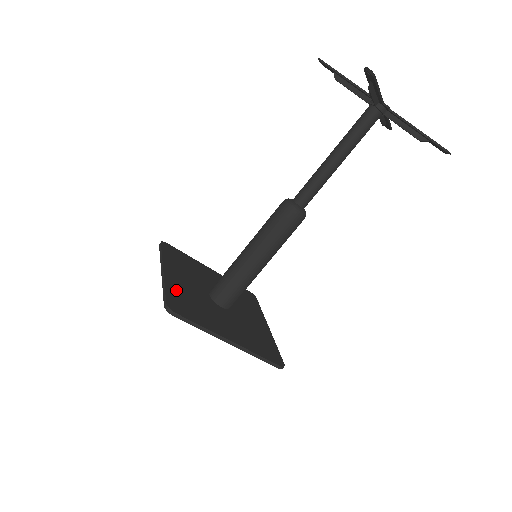
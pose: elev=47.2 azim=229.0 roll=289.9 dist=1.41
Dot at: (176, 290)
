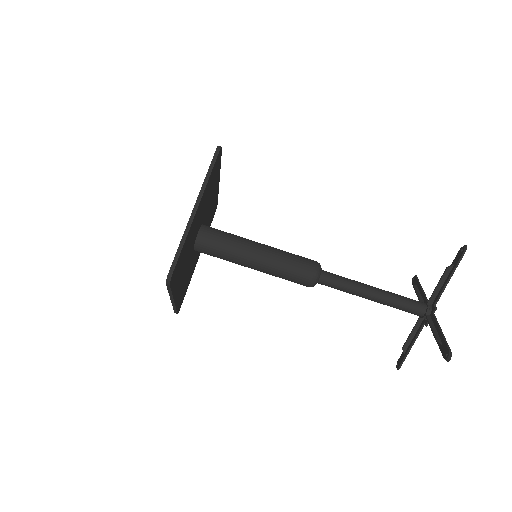
Dot at: (187, 243)
